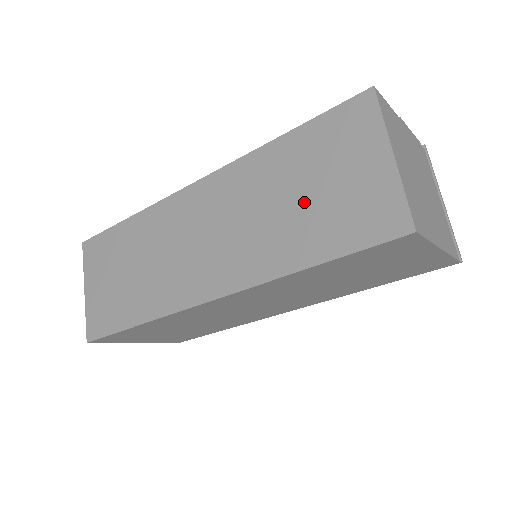
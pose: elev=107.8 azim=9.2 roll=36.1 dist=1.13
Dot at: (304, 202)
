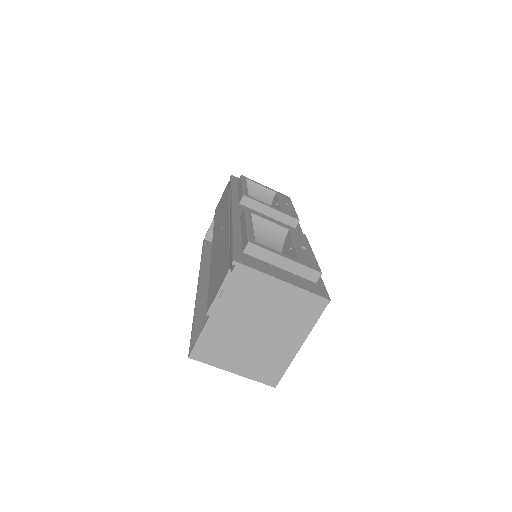
Dot at: occluded
